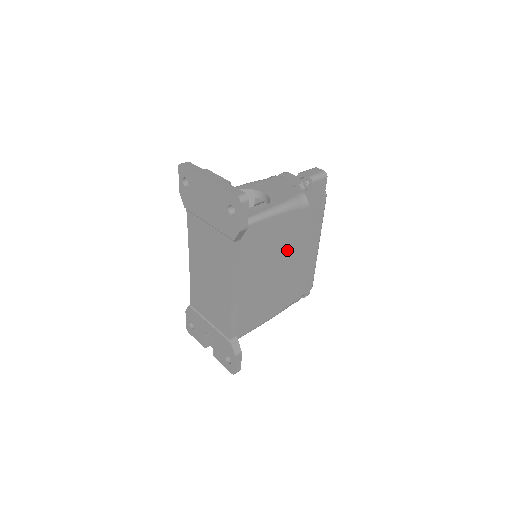
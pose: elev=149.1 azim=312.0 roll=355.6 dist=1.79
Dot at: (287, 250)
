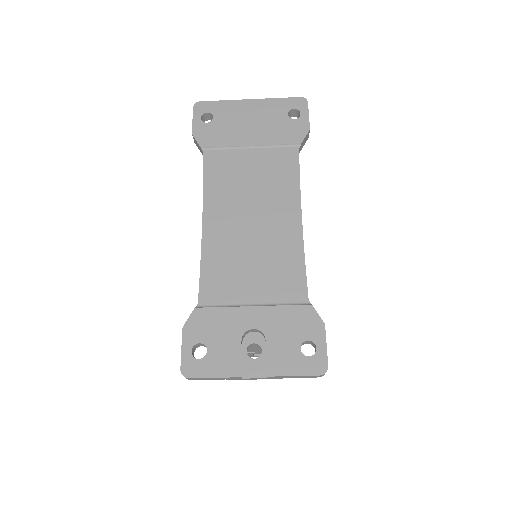
Dot at: occluded
